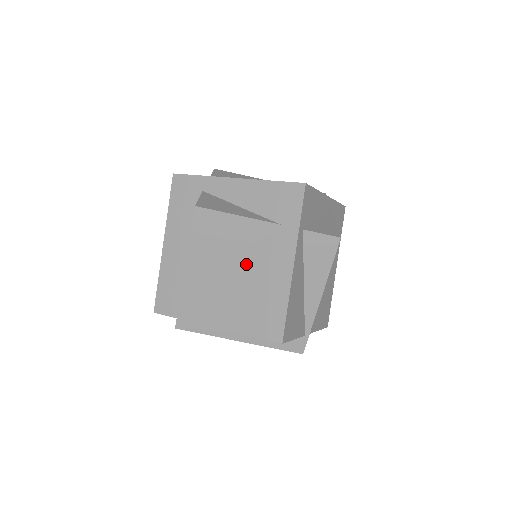
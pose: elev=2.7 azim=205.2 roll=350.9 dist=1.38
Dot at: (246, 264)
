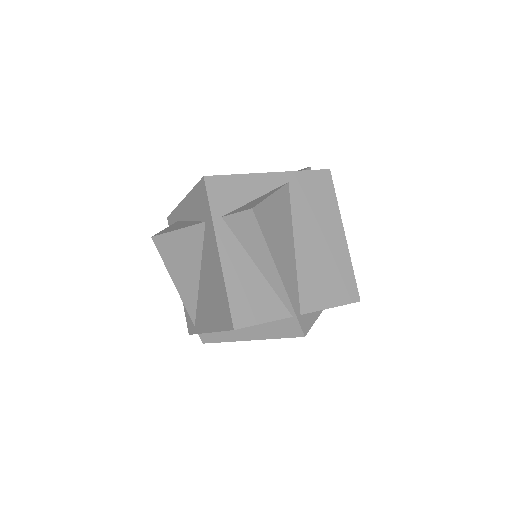
Dot at: (204, 268)
